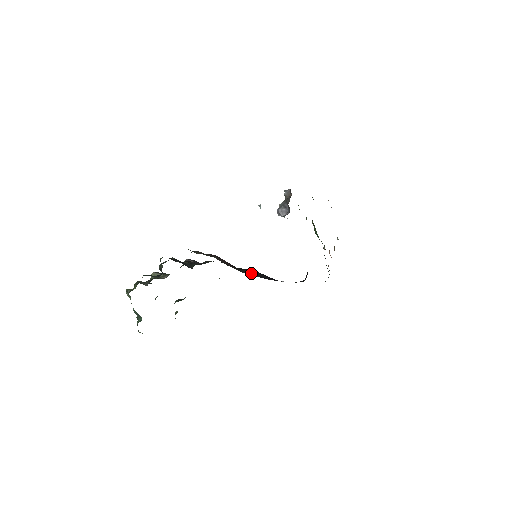
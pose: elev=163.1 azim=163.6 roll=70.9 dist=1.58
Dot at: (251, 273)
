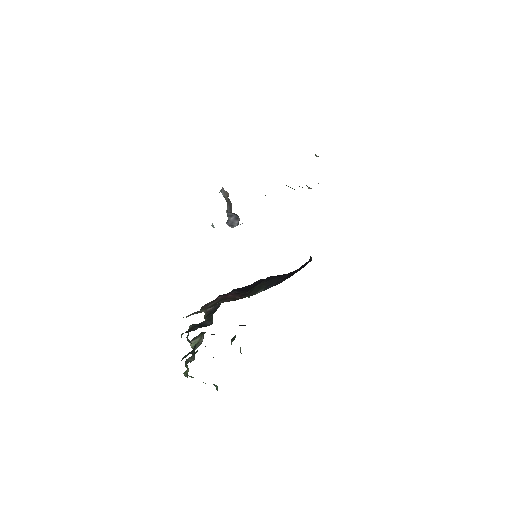
Dot at: (261, 289)
